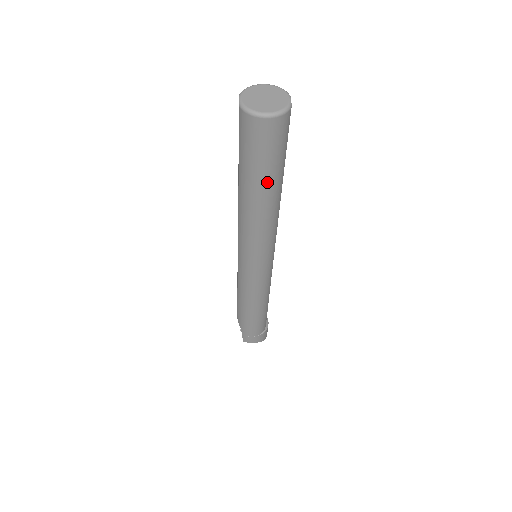
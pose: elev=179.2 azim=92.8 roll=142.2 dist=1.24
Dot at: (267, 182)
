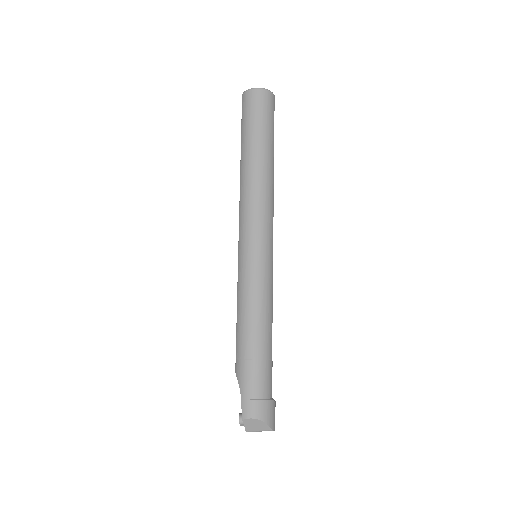
Dot at: (262, 140)
